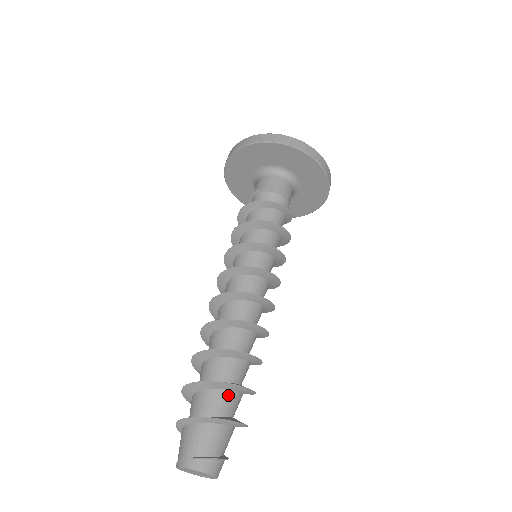
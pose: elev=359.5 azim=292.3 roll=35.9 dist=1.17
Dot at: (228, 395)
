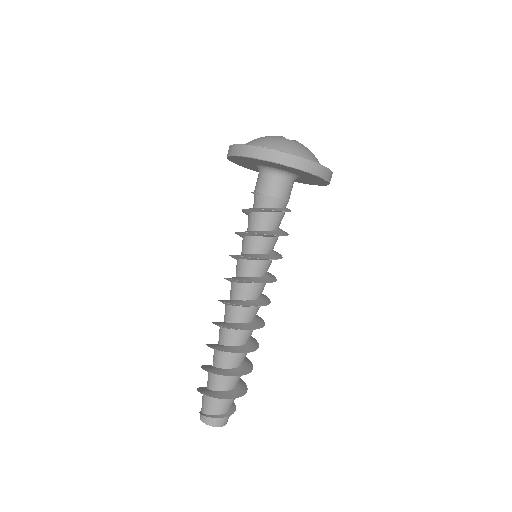
Dot at: (216, 377)
